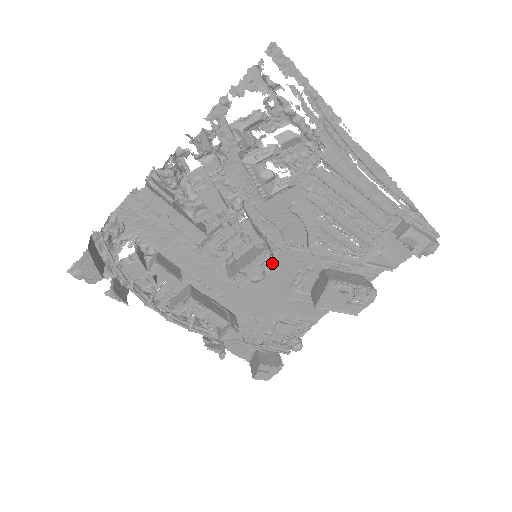
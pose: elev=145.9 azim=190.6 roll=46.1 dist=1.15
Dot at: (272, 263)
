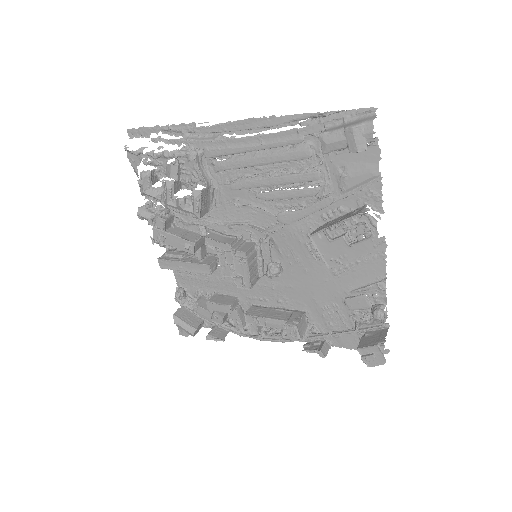
Dot at: (281, 252)
